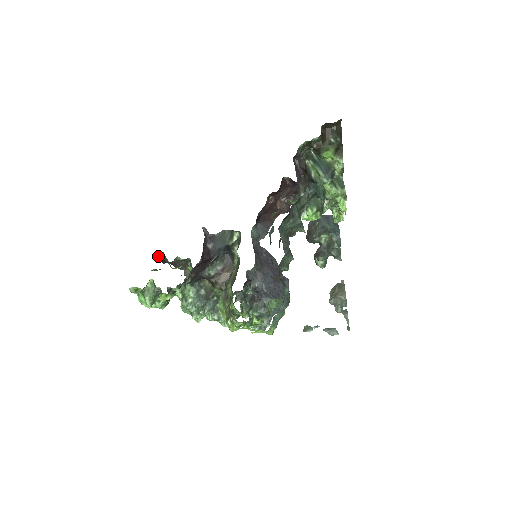
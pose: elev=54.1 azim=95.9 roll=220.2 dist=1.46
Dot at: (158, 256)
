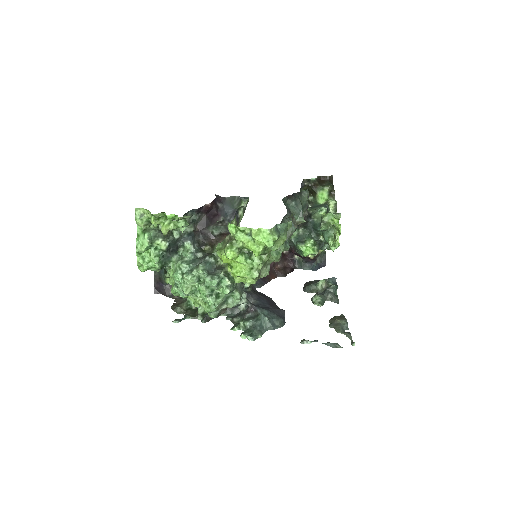
Dot at: (154, 276)
